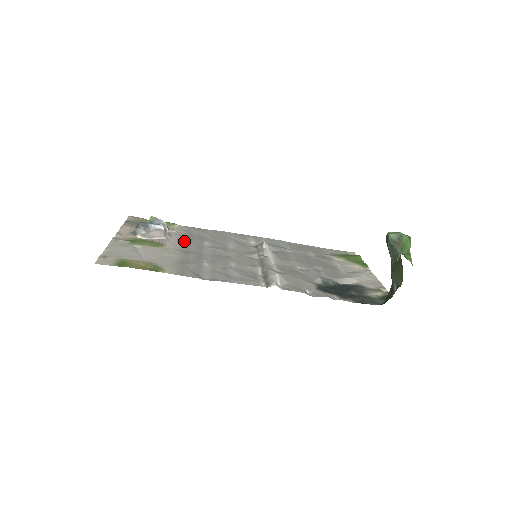
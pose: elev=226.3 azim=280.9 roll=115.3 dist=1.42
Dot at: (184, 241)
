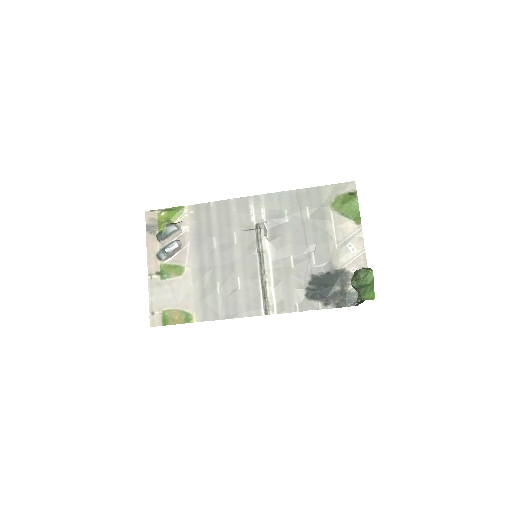
Dot at: (197, 247)
